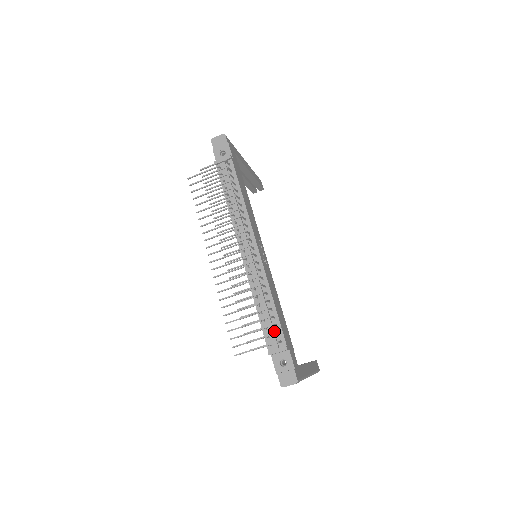
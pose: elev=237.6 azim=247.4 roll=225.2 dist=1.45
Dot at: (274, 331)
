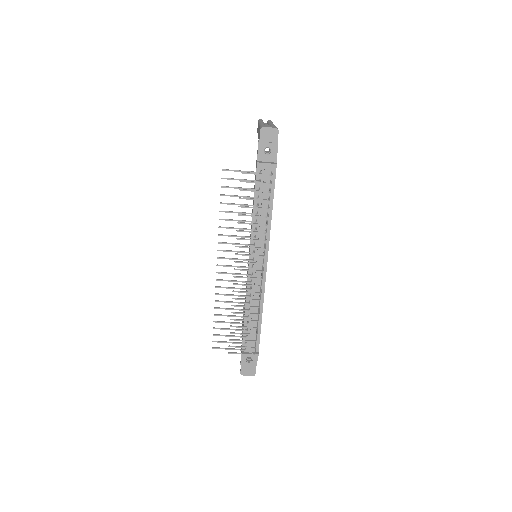
Dot at: (253, 339)
